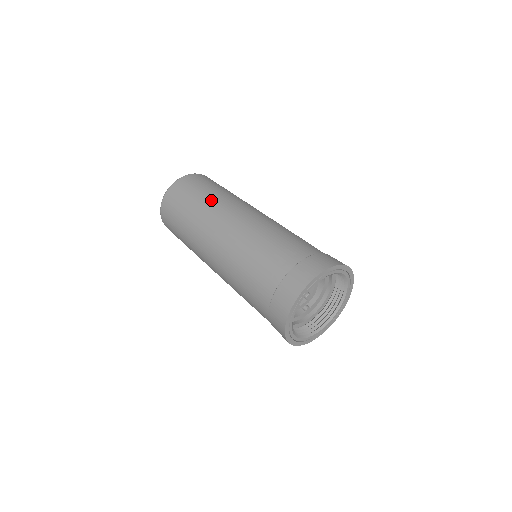
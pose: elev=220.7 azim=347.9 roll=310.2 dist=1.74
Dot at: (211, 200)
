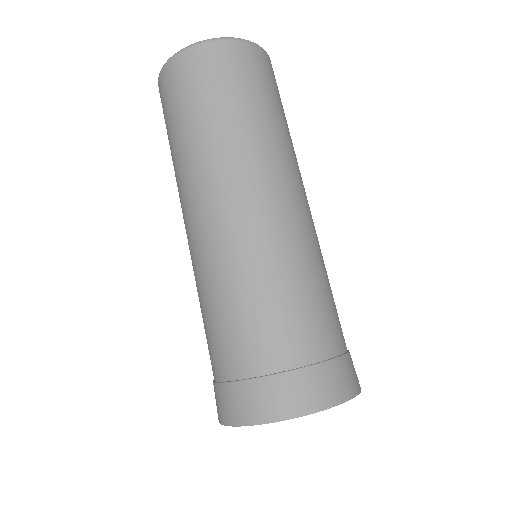
Dot at: (249, 133)
